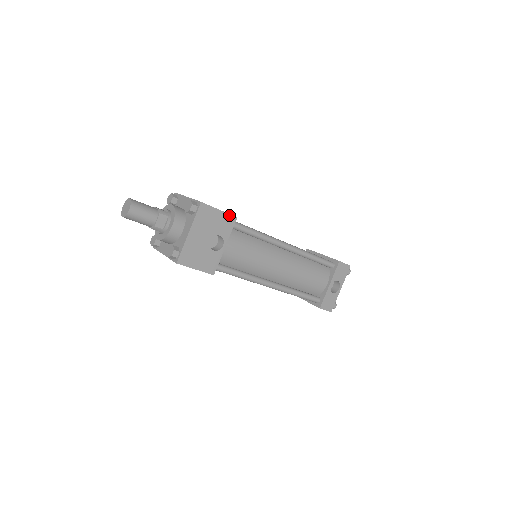
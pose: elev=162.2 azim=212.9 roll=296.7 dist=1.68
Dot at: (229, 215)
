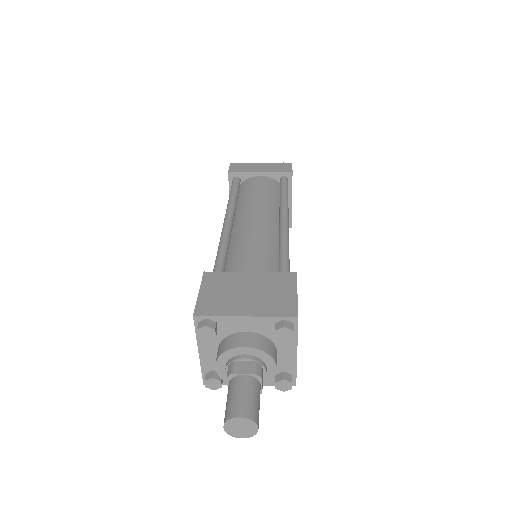
Dot at: (296, 283)
